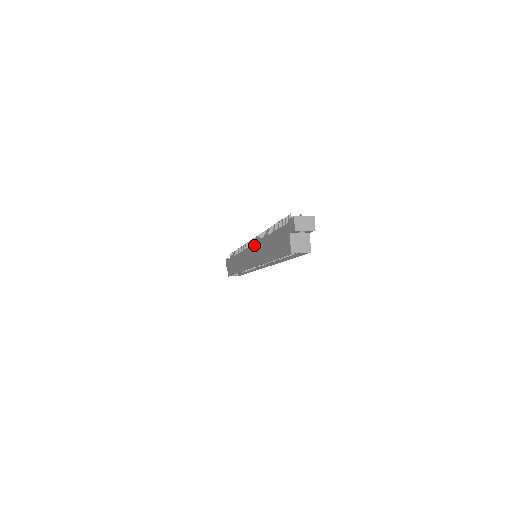
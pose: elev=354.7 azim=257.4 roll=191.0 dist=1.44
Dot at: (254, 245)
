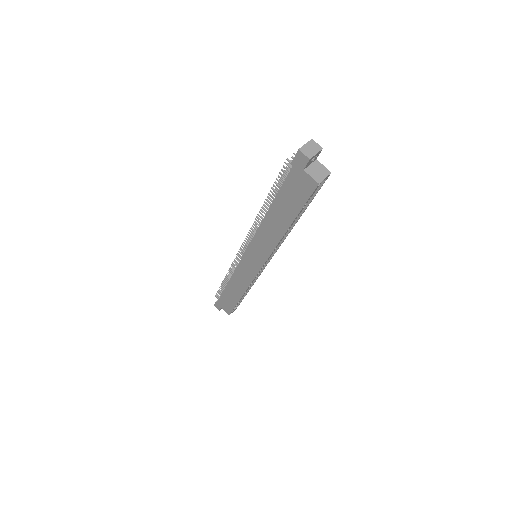
Dot at: (252, 242)
